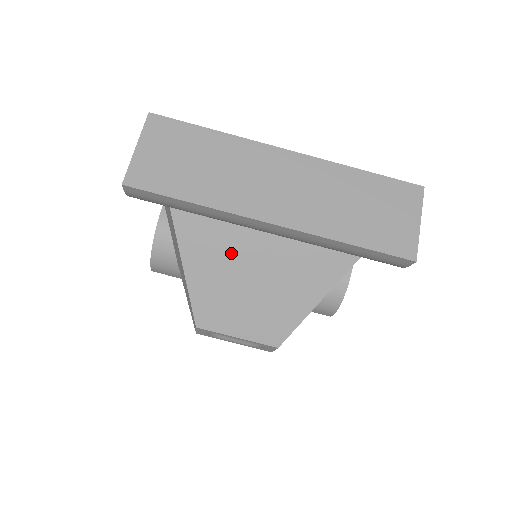
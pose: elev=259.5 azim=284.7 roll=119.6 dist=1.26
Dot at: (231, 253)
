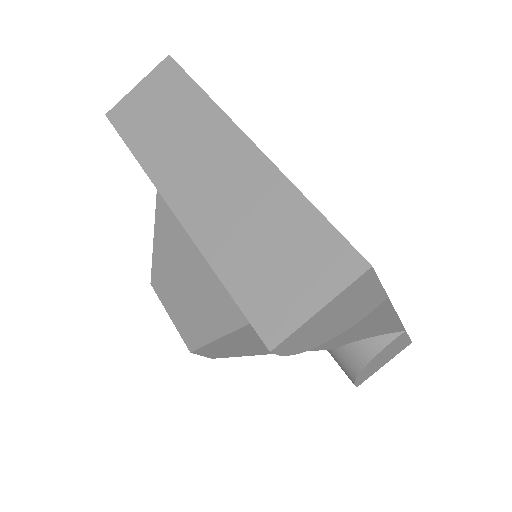
Dot at: (183, 229)
